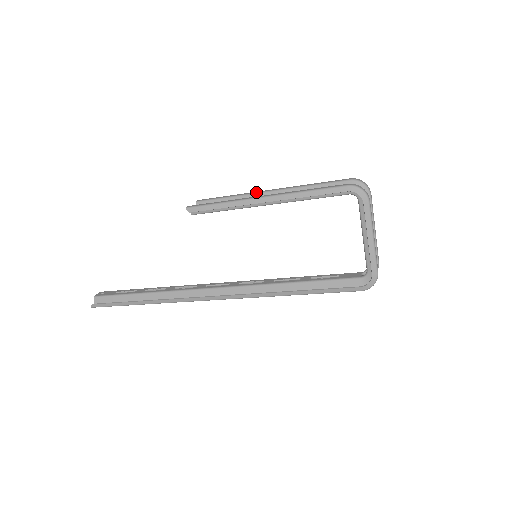
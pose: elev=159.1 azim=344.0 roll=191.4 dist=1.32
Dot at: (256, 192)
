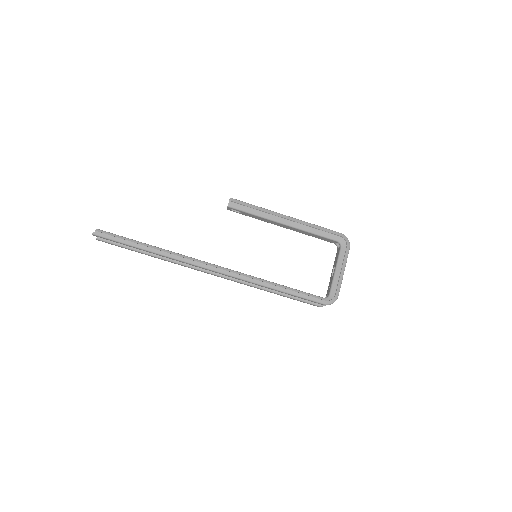
Dot at: occluded
